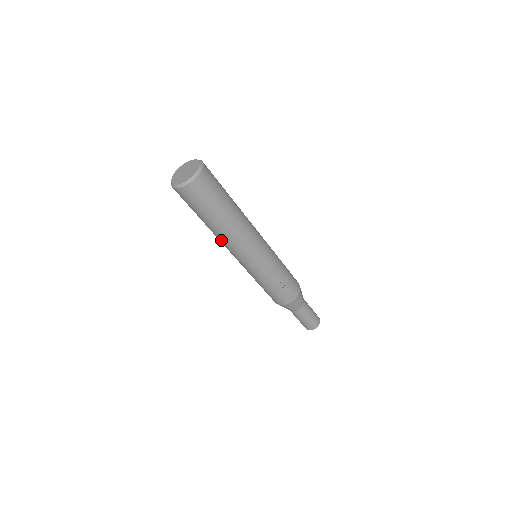
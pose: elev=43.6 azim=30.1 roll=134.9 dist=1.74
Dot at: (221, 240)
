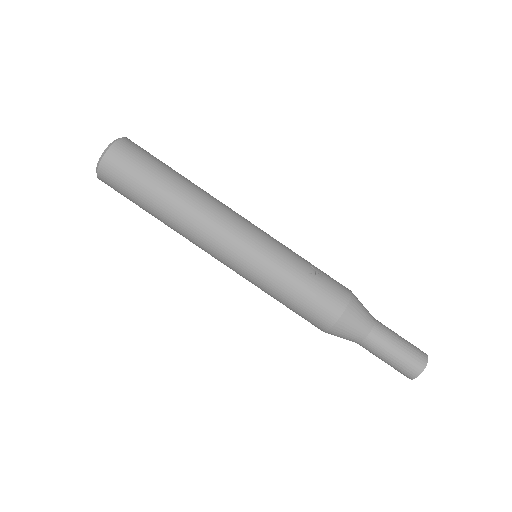
Dot at: (188, 227)
